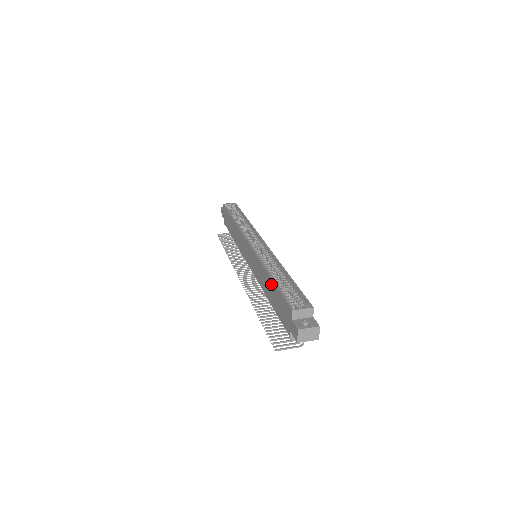
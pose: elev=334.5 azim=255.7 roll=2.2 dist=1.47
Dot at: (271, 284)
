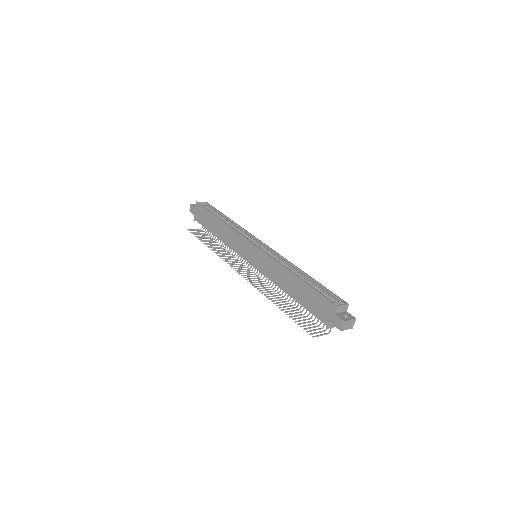
Dot at: (299, 283)
